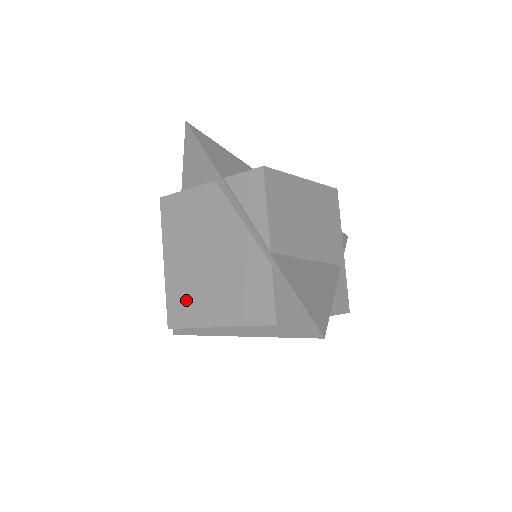
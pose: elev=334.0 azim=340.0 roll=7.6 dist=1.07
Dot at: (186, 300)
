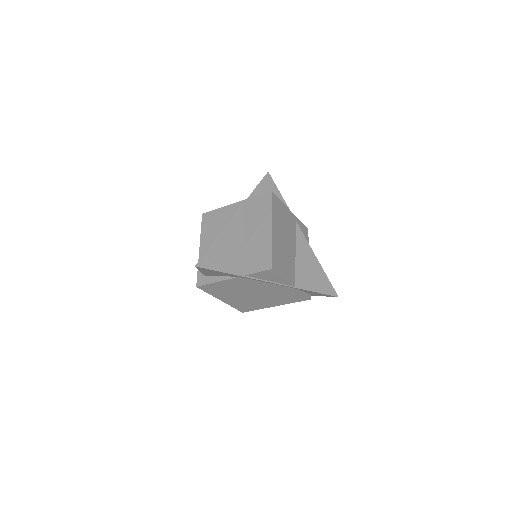
Dot at: (249, 305)
